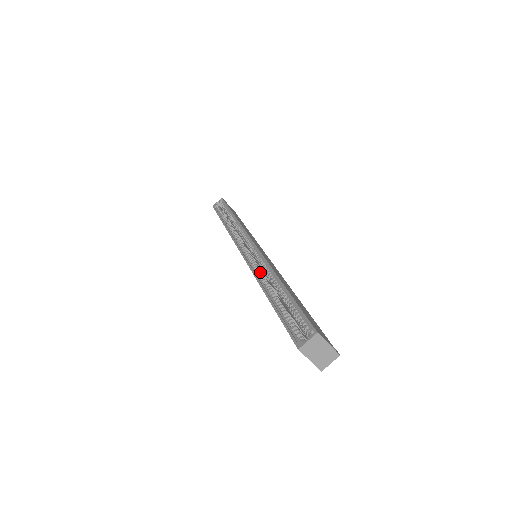
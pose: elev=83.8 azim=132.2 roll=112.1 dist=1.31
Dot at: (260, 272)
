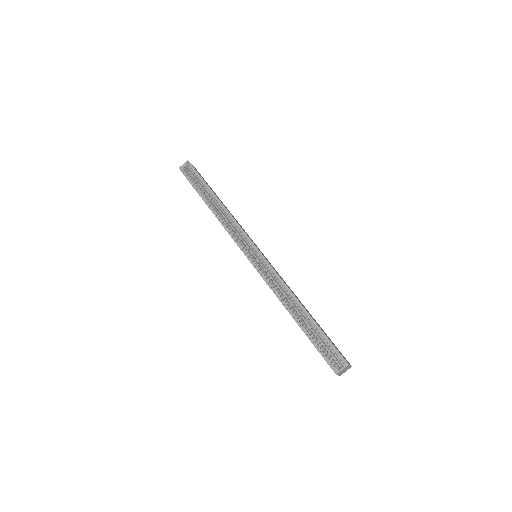
Dot at: (276, 287)
